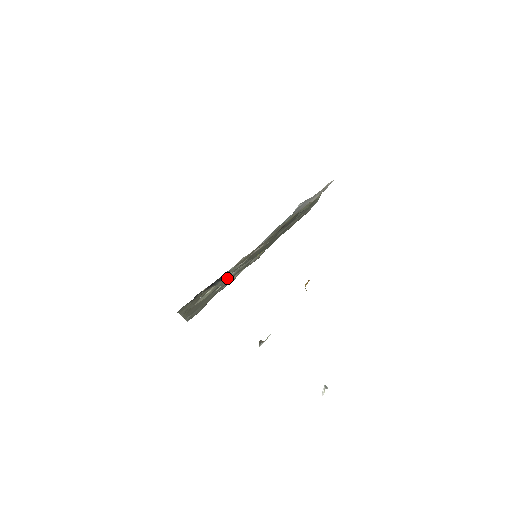
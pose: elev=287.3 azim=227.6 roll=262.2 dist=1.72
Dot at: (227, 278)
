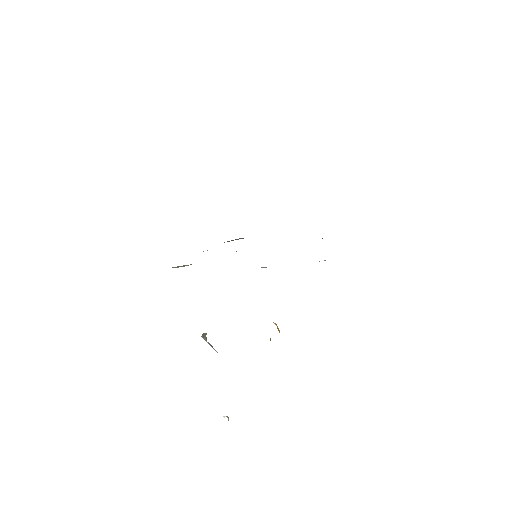
Dot at: occluded
